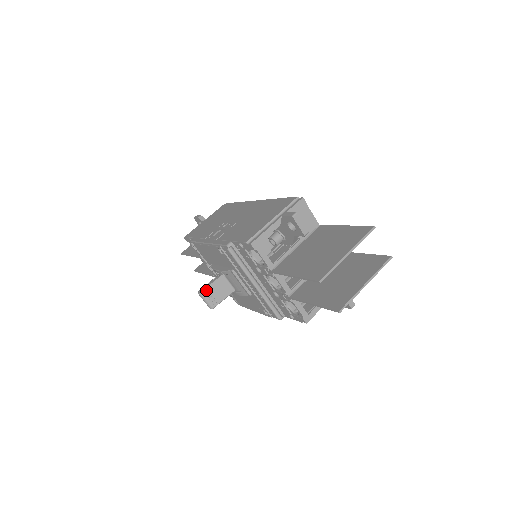
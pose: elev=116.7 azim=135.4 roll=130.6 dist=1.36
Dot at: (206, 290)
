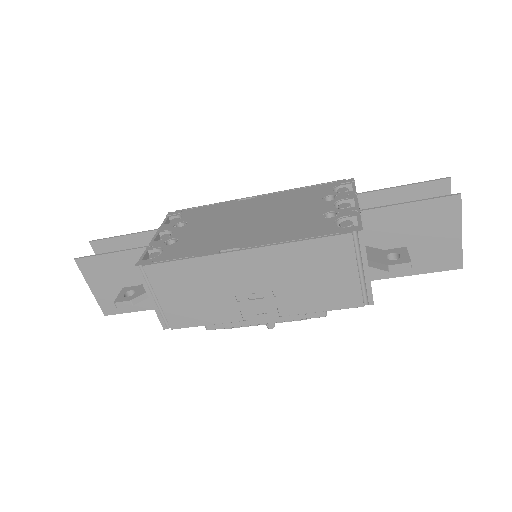
Dot at: occluded
